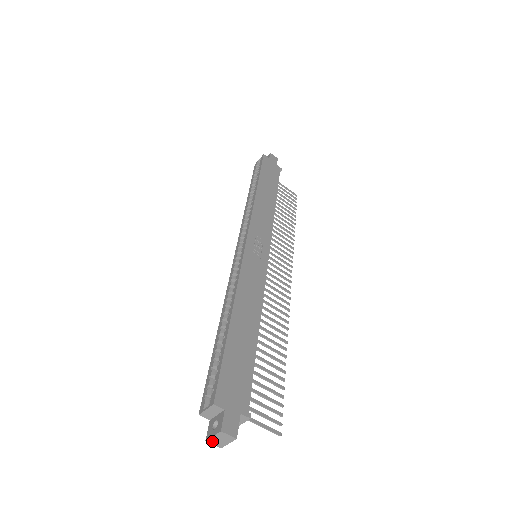
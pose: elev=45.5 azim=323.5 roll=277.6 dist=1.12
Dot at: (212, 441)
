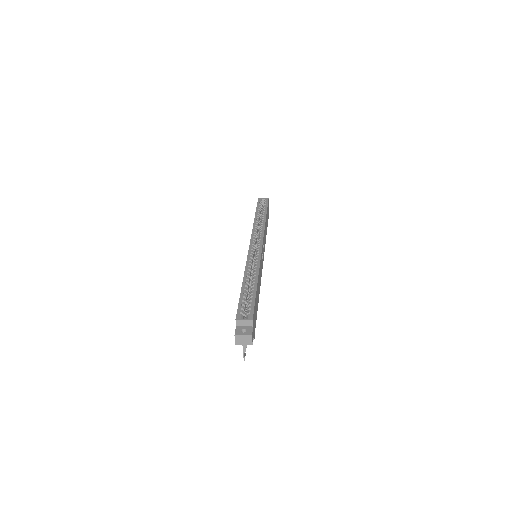
Dot at: (238, 337)
